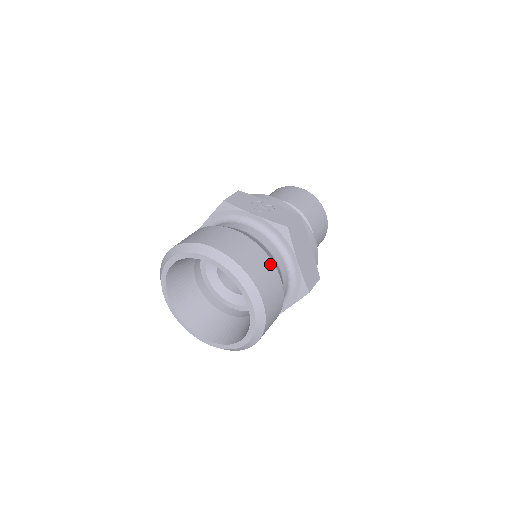
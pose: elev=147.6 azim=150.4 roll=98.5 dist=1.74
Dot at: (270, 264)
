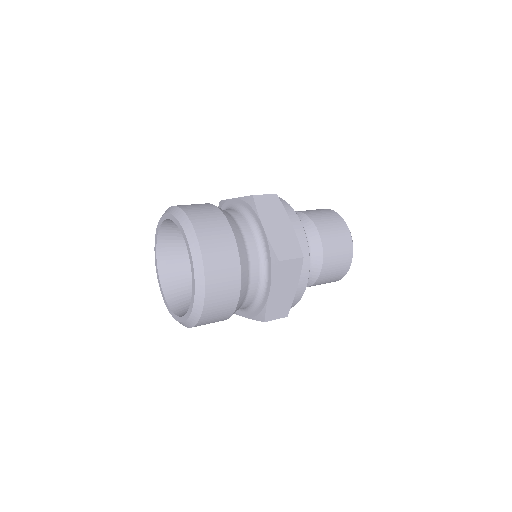
Dot at: (222, 218)
